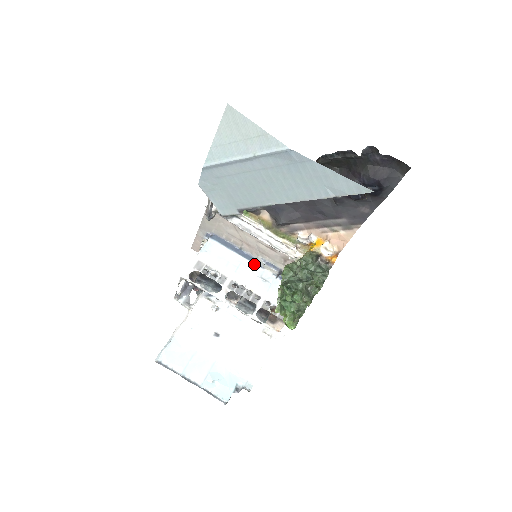
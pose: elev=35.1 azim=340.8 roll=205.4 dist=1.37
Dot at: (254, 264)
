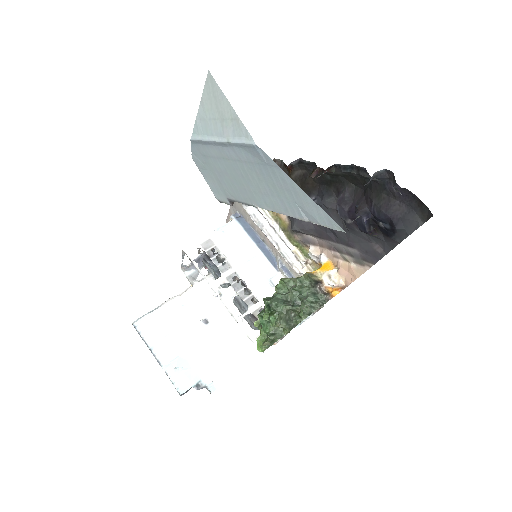
Dot at: (270, 263)
